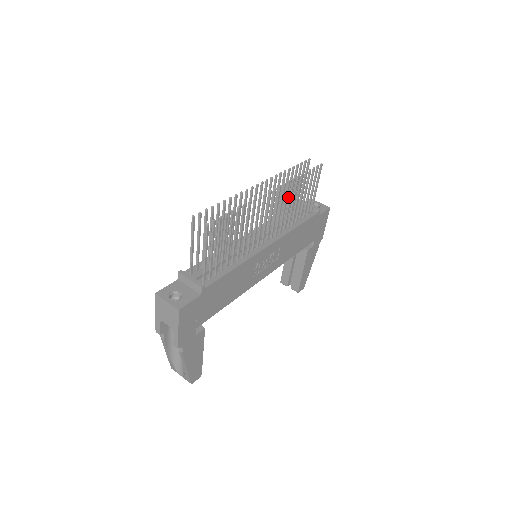
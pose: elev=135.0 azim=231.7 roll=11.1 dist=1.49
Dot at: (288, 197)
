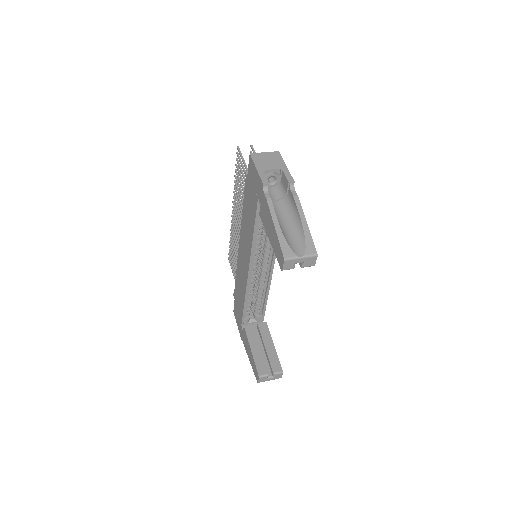
Dot at: (236, 261)
